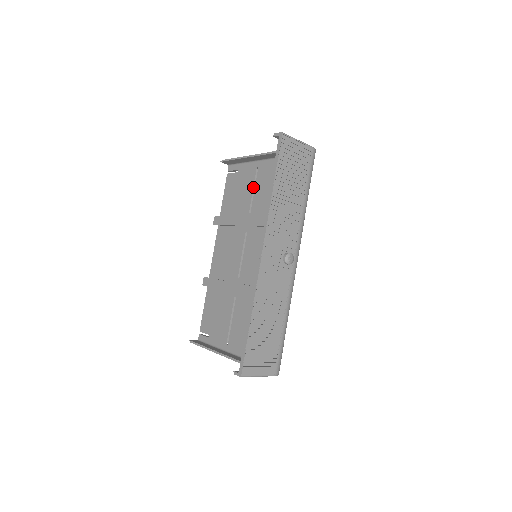
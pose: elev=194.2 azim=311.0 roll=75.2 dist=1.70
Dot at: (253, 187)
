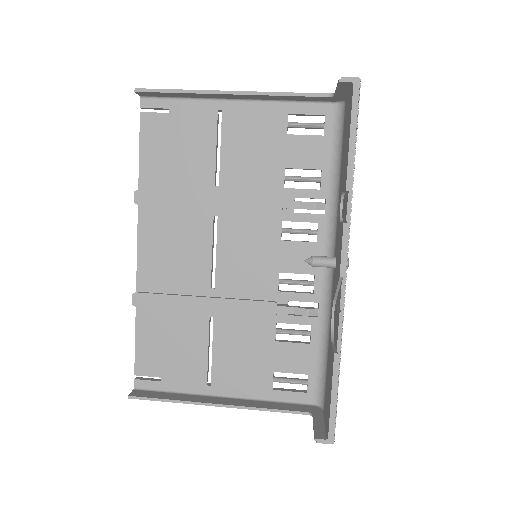
Dot at: (216, 143)
